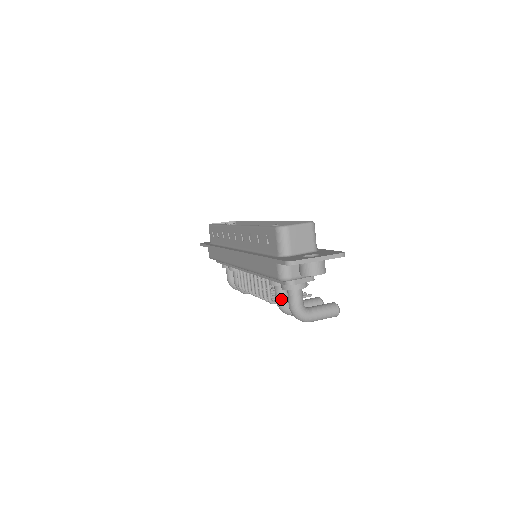
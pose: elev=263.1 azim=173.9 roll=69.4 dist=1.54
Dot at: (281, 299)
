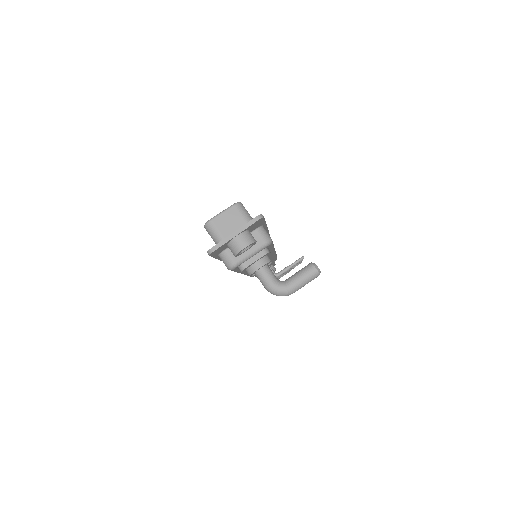
Dot at: occluded
